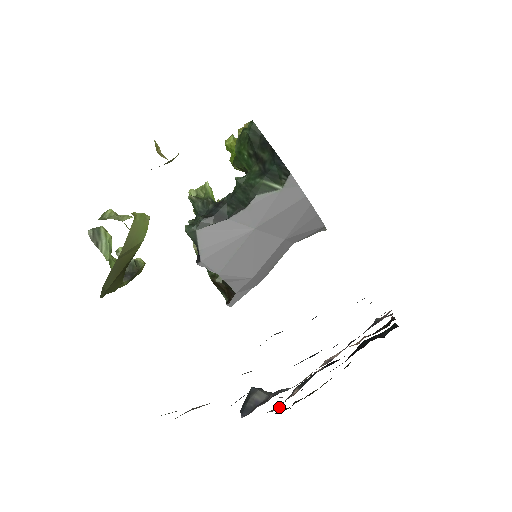
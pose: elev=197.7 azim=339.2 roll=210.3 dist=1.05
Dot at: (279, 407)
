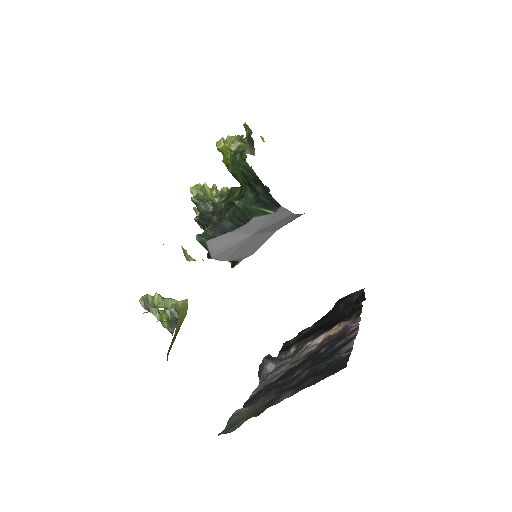
Dot at: occluded
